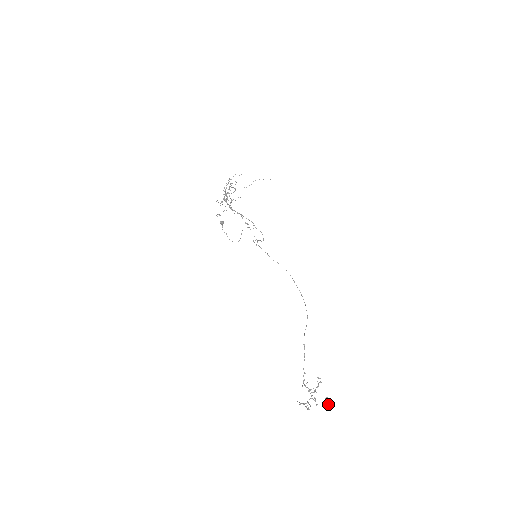
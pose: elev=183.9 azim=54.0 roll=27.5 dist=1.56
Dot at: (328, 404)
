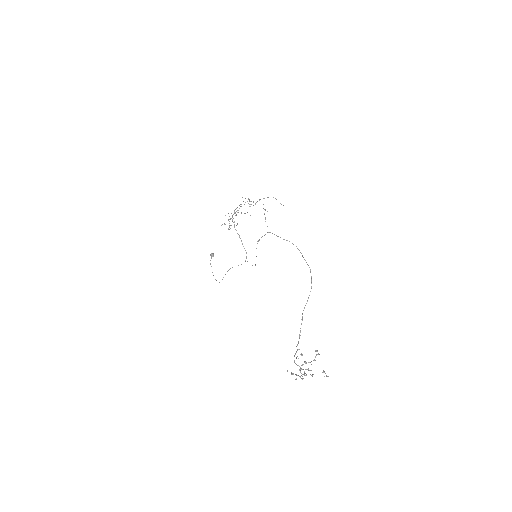
Dot at: occluded
